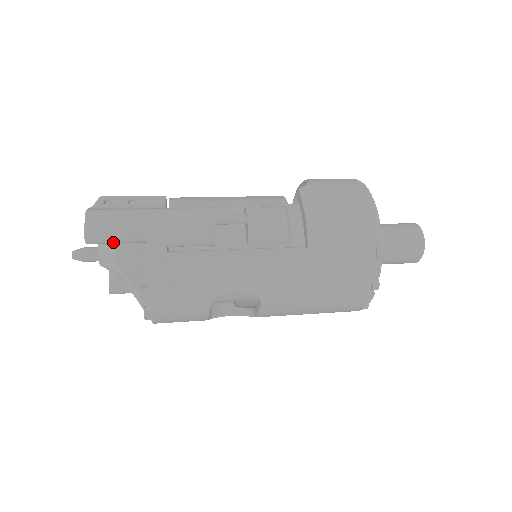
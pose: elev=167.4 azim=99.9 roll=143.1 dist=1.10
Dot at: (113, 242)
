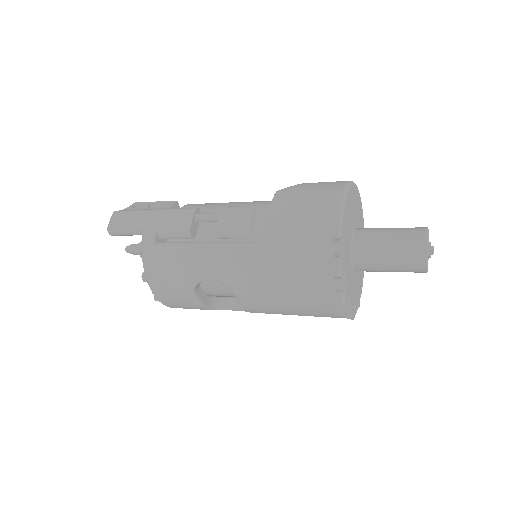
Dot at: (125, 234)
